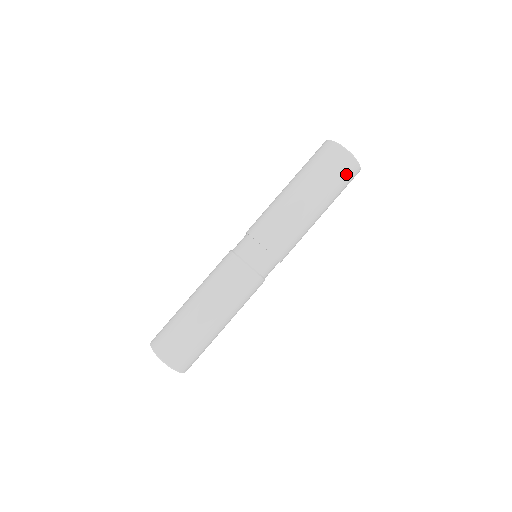
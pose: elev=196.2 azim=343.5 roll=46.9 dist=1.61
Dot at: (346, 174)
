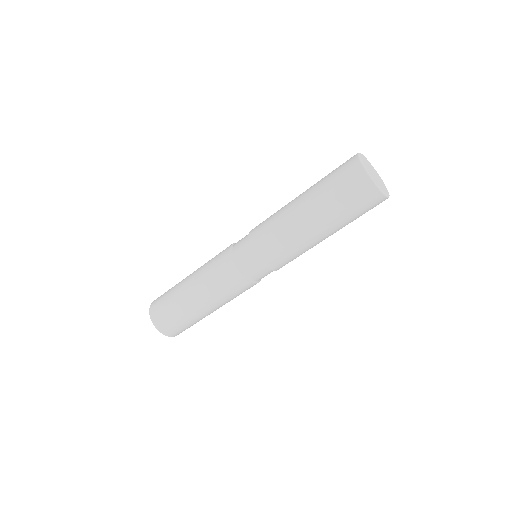
Dot at: (363, 202)
